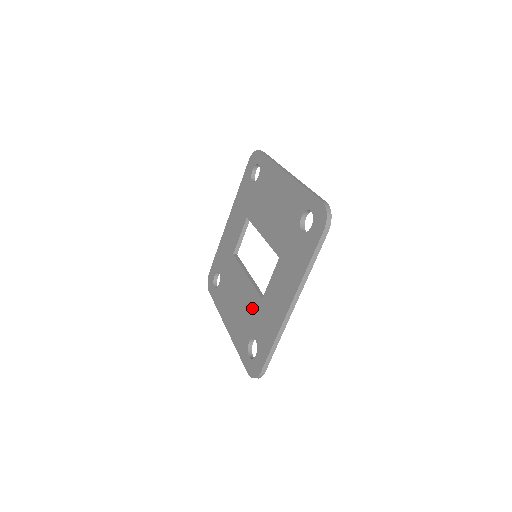
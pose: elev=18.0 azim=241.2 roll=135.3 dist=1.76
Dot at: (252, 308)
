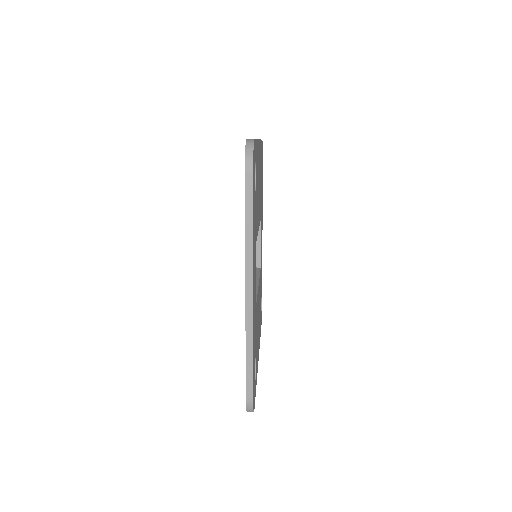
Dot at: occluded
